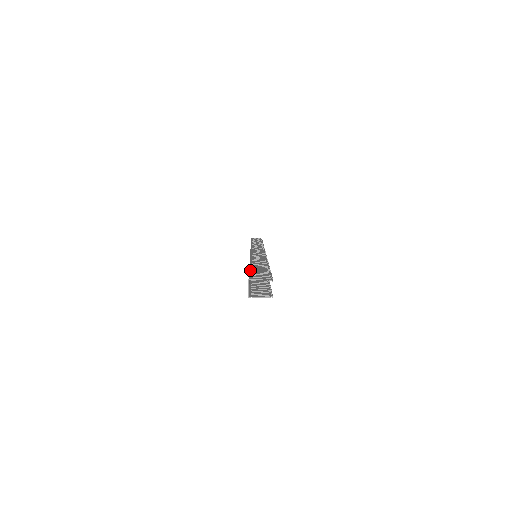
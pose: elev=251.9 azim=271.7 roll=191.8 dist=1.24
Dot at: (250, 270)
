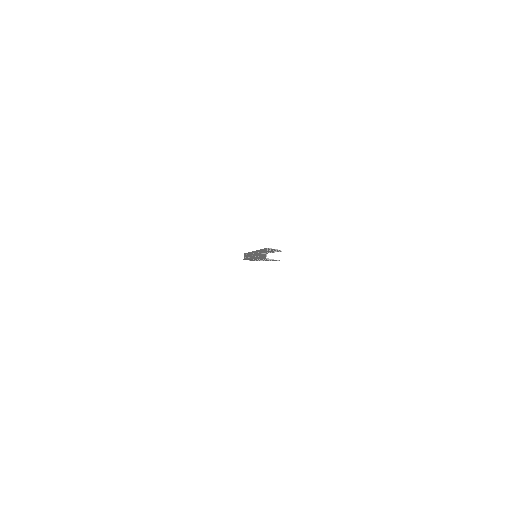
Dot at: occluded
